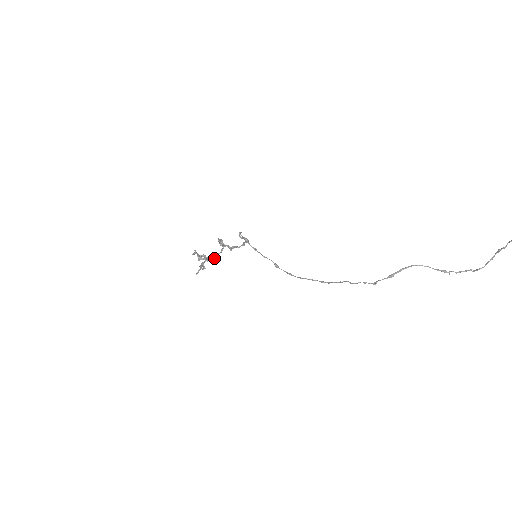
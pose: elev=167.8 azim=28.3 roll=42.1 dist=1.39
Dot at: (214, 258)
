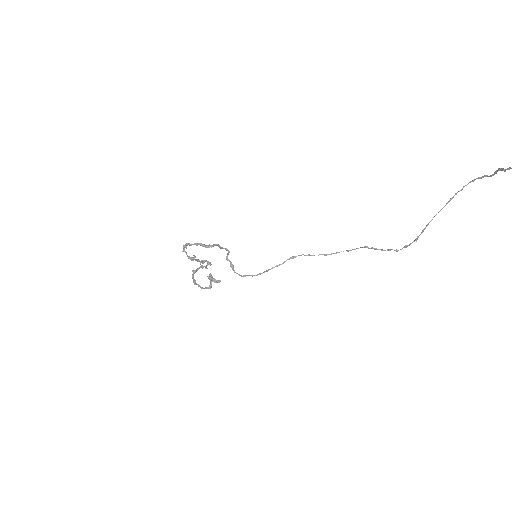
Dot at: (203, 262)
